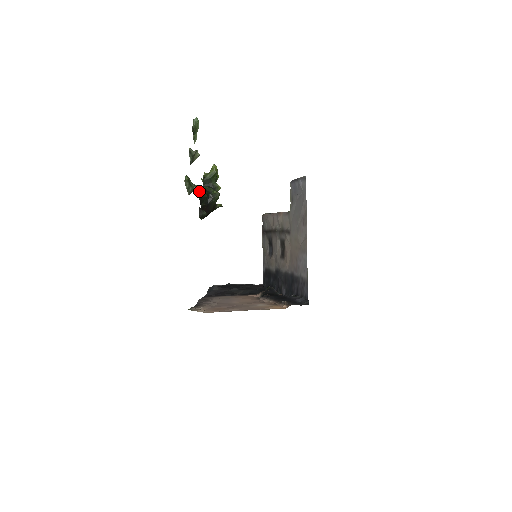
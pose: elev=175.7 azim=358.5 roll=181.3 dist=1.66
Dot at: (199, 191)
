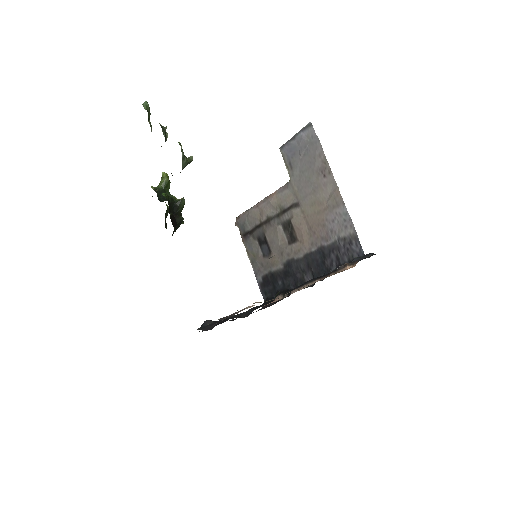
Dot at: (166, 194)
